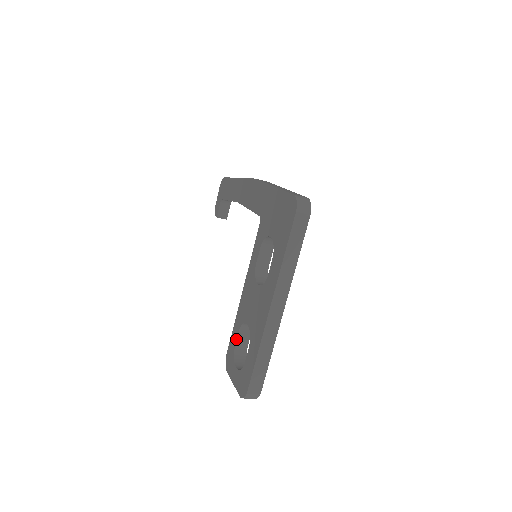
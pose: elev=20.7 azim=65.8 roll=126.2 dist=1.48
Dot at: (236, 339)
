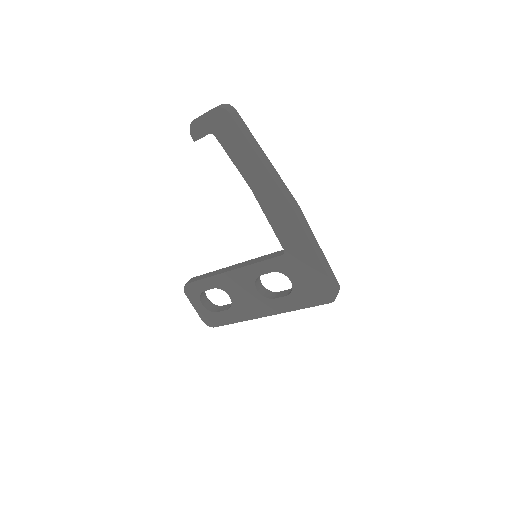
Dot at: occluded
